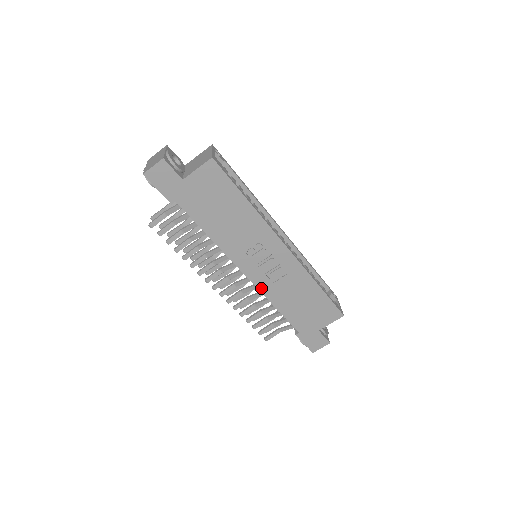
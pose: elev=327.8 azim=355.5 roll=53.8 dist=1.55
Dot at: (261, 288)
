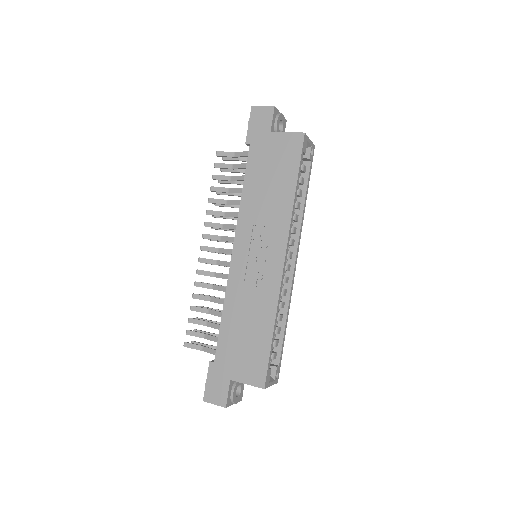
Dot at: (231, 279)
